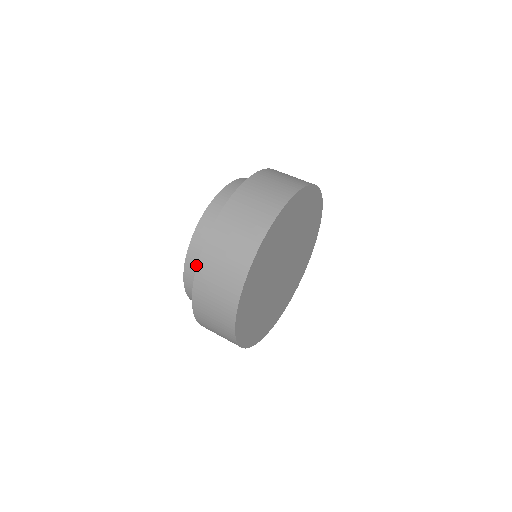
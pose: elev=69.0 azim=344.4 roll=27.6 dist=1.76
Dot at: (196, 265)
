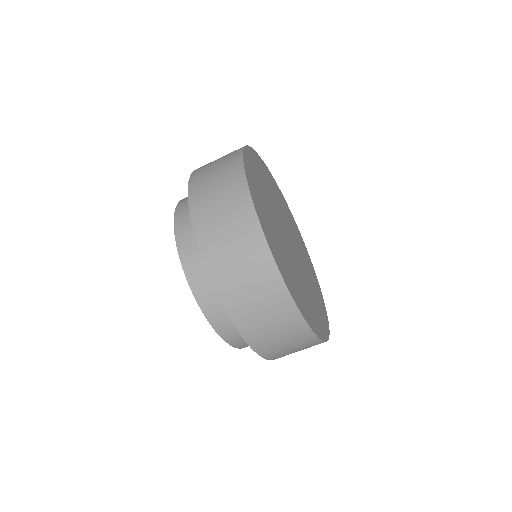
Dot at: (206, 286)
